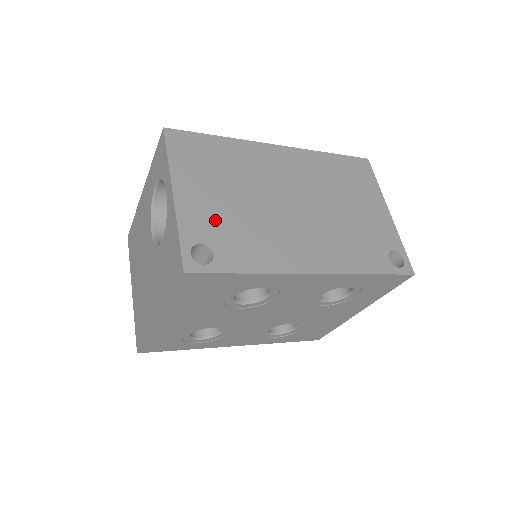
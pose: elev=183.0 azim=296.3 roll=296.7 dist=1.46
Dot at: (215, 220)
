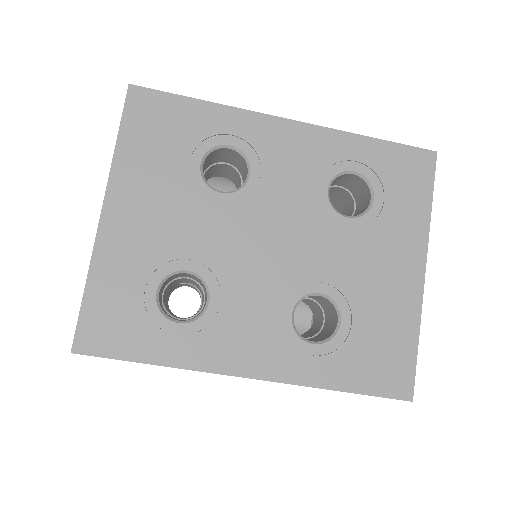
Dot at: occluded
